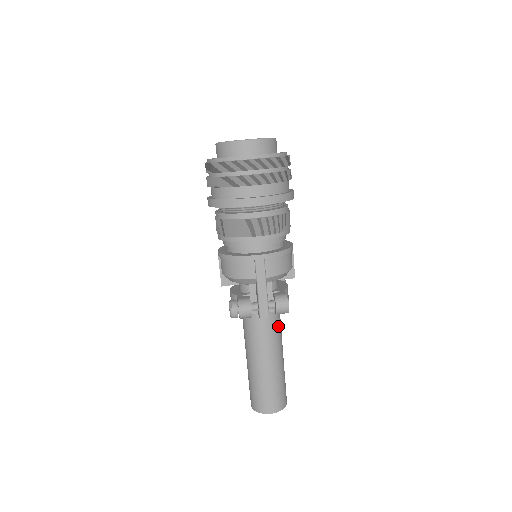
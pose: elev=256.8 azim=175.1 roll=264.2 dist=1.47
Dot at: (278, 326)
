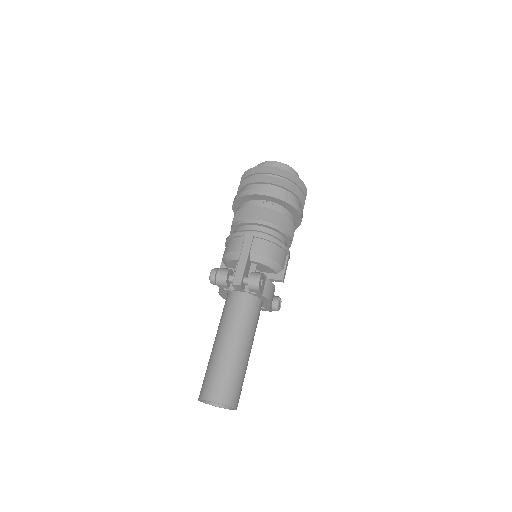
Dot at: (251, 314)
